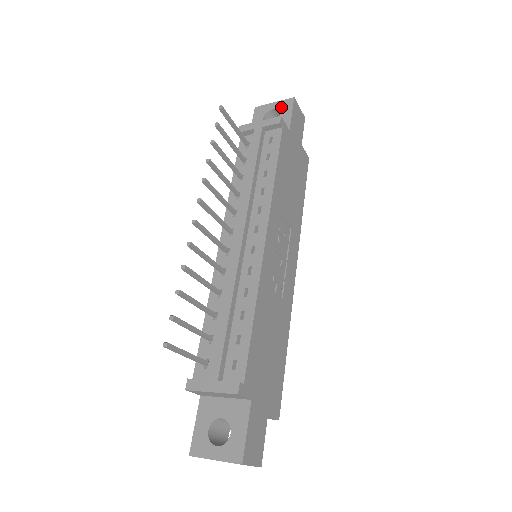
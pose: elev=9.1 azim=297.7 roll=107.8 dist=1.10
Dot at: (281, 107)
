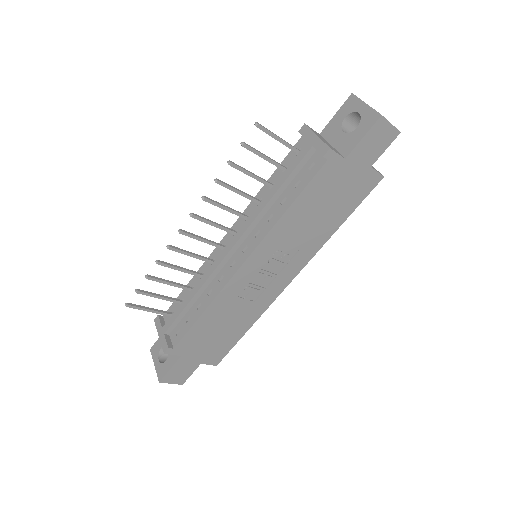
Dot at: (364, 118)
